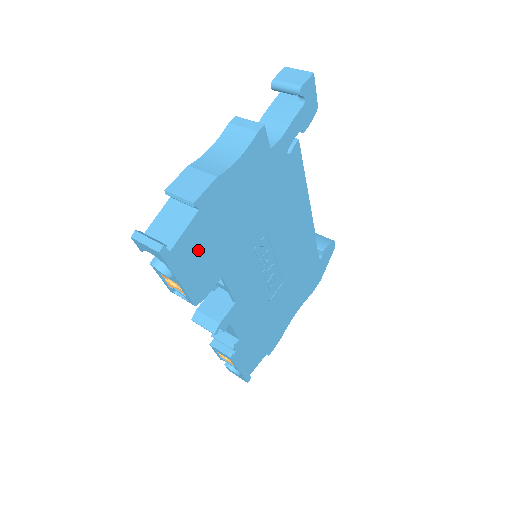
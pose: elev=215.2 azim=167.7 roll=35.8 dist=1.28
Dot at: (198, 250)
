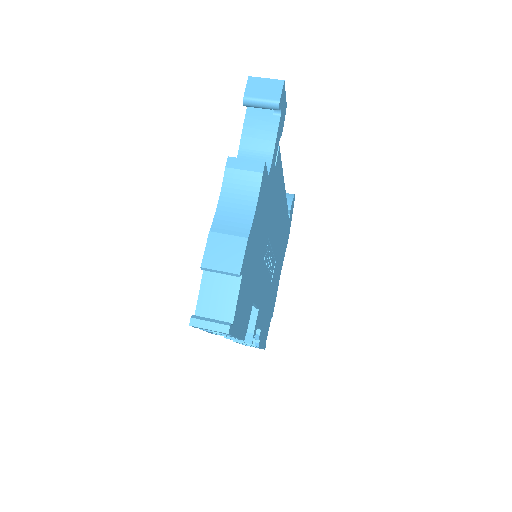
Dot at: (243, 303)
